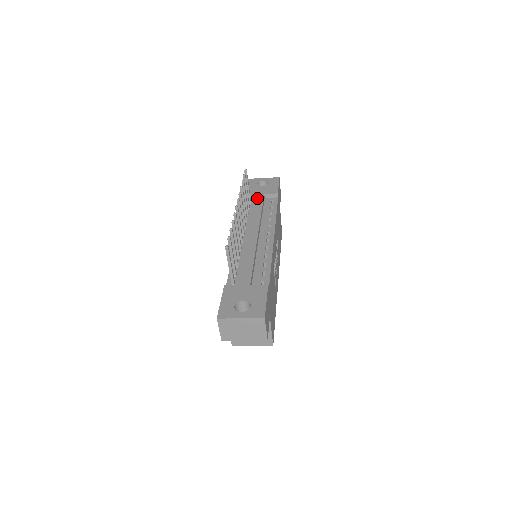
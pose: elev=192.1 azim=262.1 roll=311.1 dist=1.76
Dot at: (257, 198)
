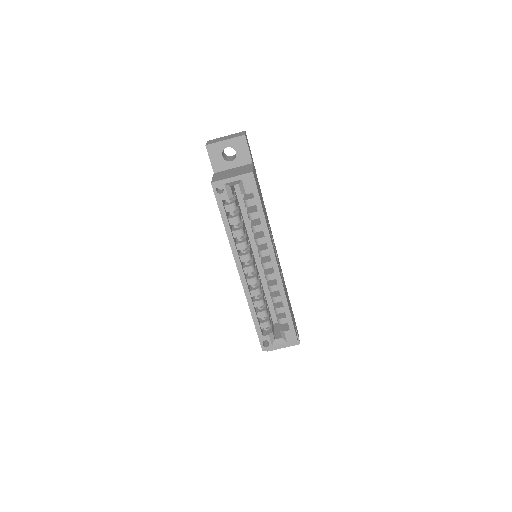
Dot at: occluded
